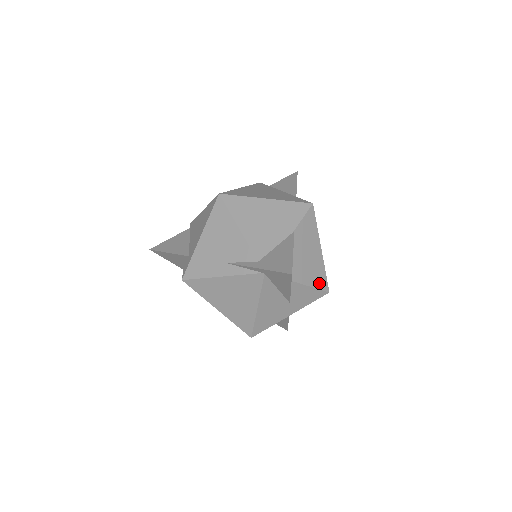
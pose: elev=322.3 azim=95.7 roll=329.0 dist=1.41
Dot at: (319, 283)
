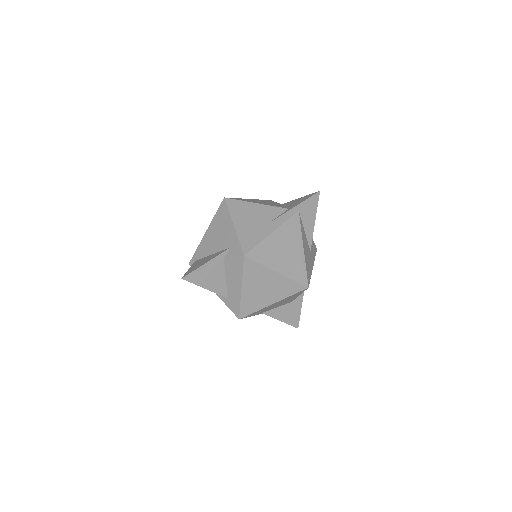
Dot at: occluded
